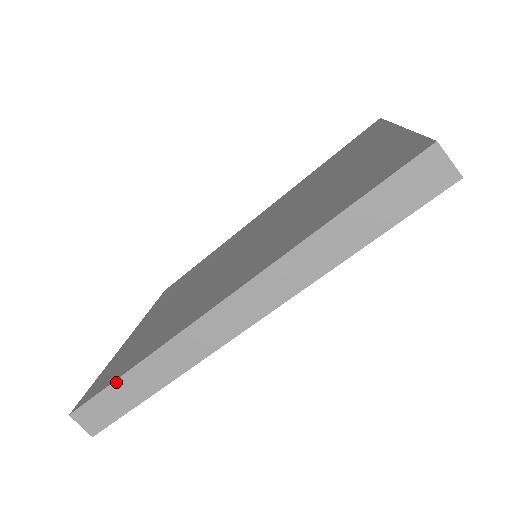
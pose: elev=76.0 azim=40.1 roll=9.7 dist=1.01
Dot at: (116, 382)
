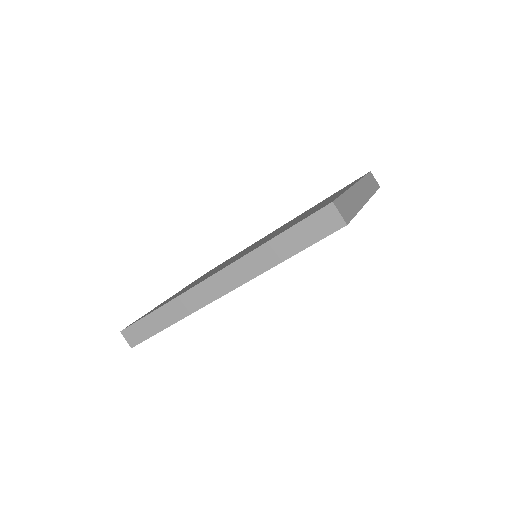
Dot at: (148, 316)
